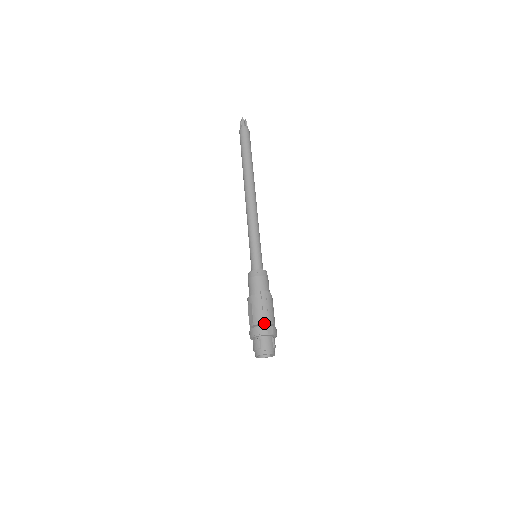
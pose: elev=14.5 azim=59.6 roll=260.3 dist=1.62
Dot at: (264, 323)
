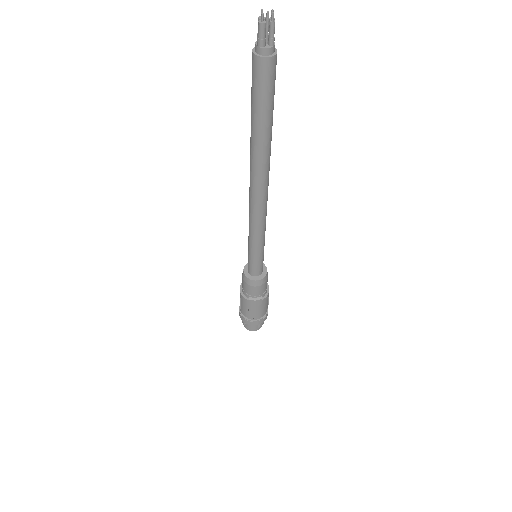
Dot at: (248, 318)
